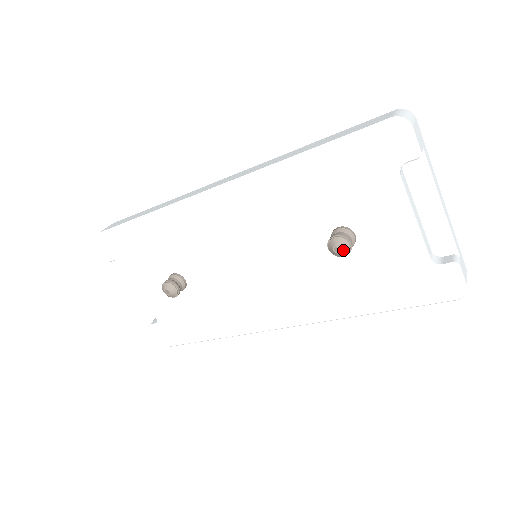
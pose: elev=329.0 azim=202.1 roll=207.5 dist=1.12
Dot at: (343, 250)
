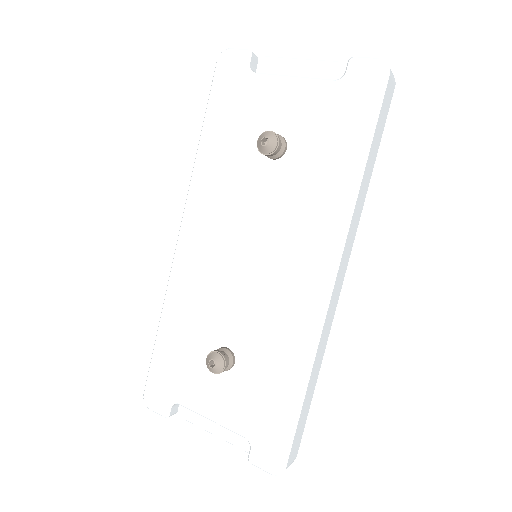
Dot at: (268, 137)
